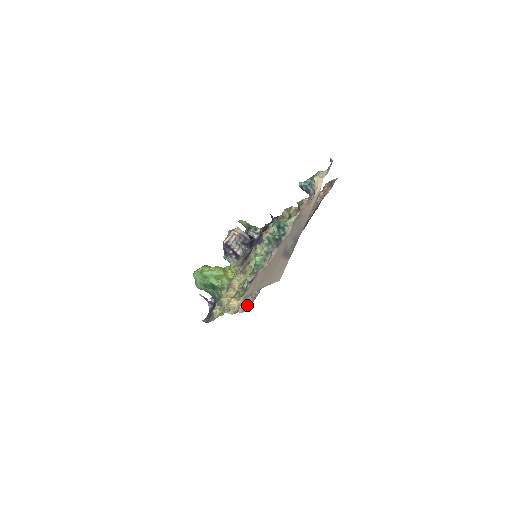
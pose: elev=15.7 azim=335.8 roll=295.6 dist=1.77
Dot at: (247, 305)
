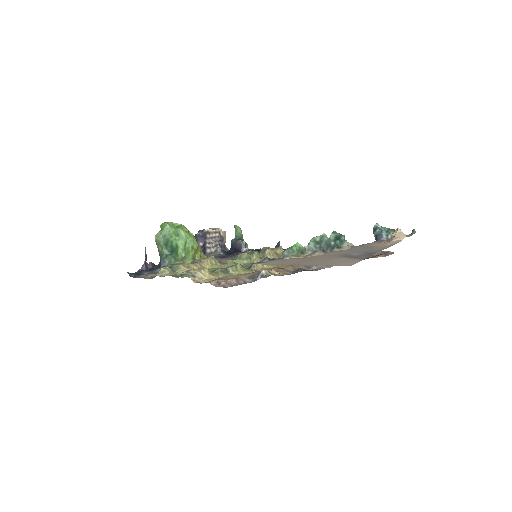
Dot at: (228, 283)
